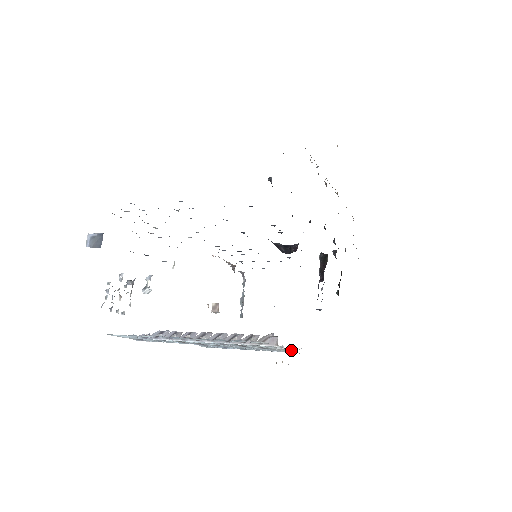
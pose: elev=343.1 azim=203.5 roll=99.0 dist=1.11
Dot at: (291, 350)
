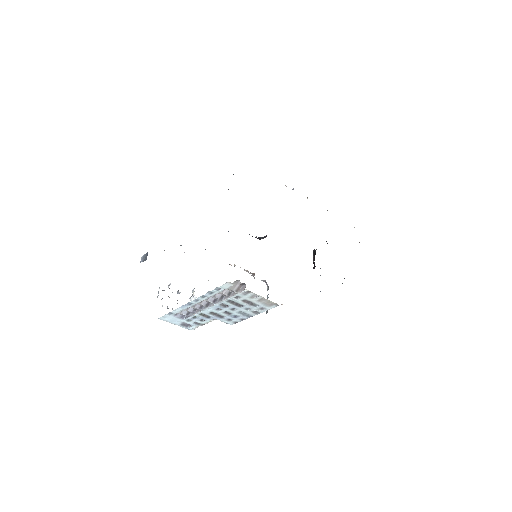
Dot at: (264, 298)
